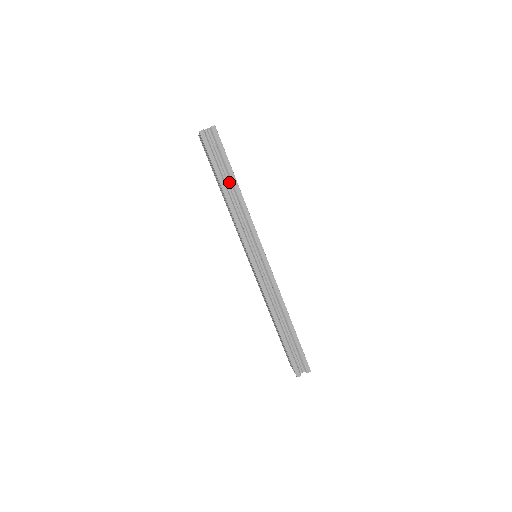
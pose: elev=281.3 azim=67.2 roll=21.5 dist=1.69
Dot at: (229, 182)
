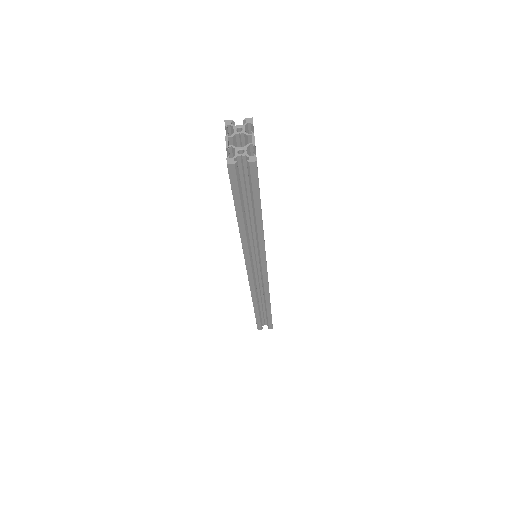
Dot at: (251, 212)
